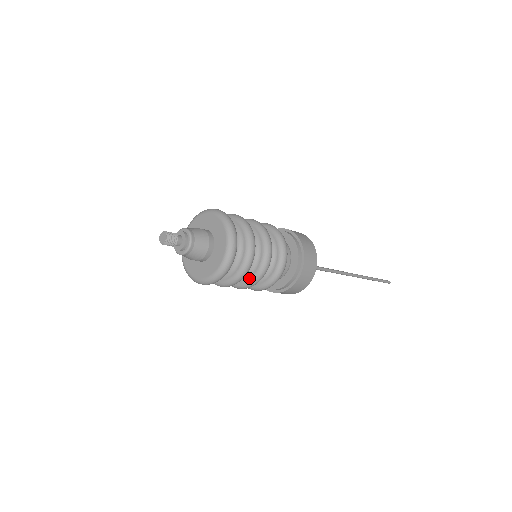
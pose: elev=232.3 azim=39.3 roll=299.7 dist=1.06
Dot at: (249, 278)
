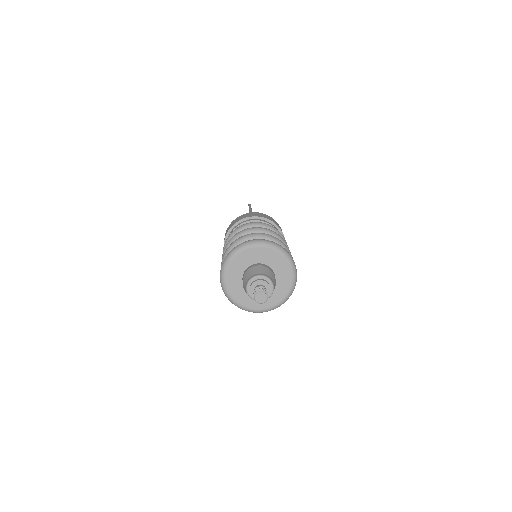
Dot at: occluded
